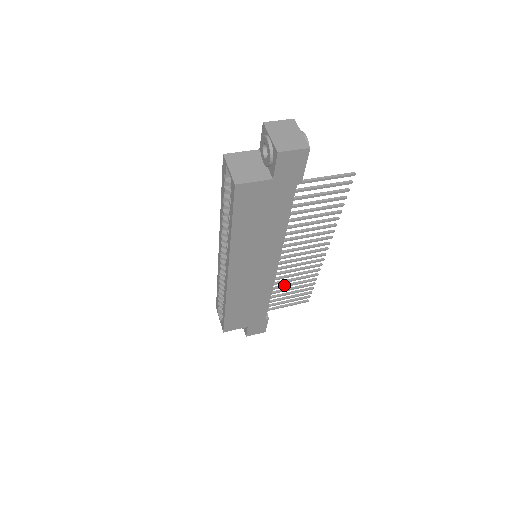
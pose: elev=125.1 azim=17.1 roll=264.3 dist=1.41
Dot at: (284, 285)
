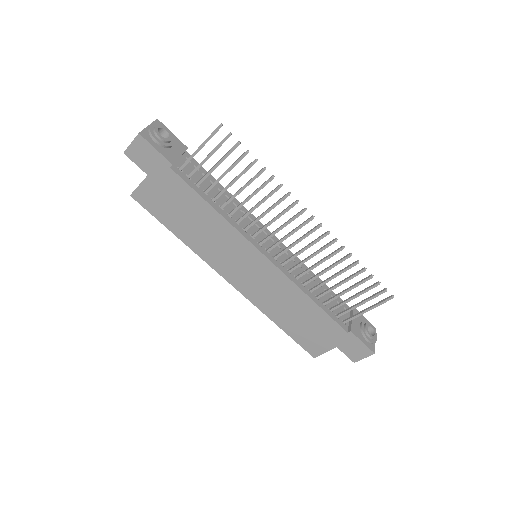
Dot at: (323, 281)
